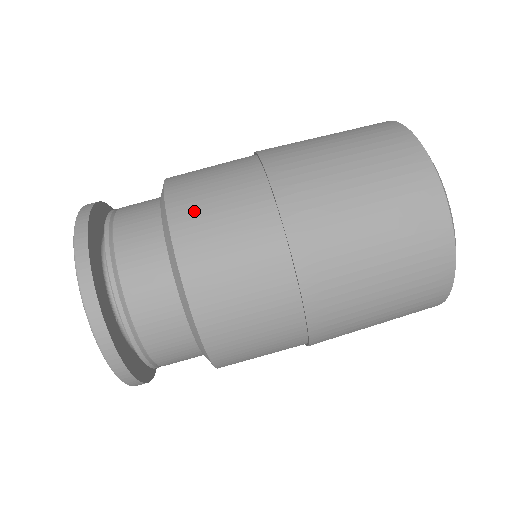
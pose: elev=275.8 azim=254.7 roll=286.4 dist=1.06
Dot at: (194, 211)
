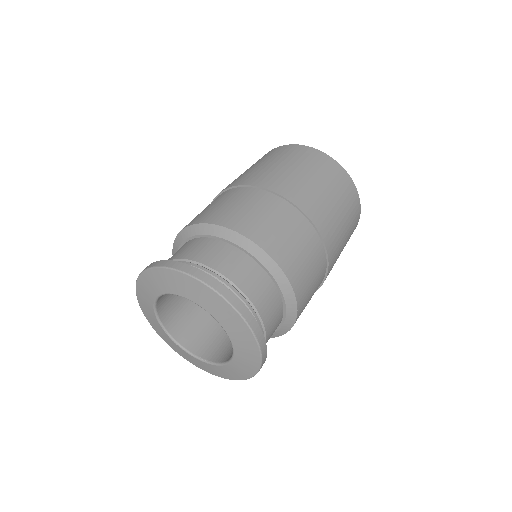
Dot at: (257, 227)
